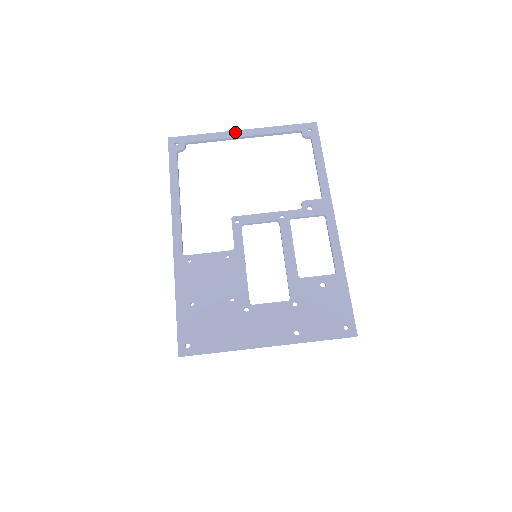
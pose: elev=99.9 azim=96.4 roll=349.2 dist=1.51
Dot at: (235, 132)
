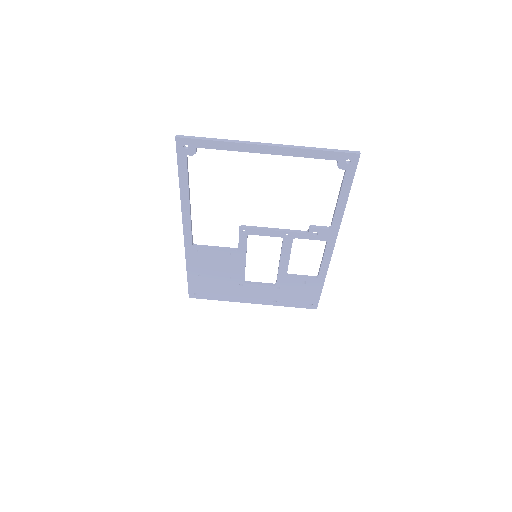
Dot at: (258, 147)
